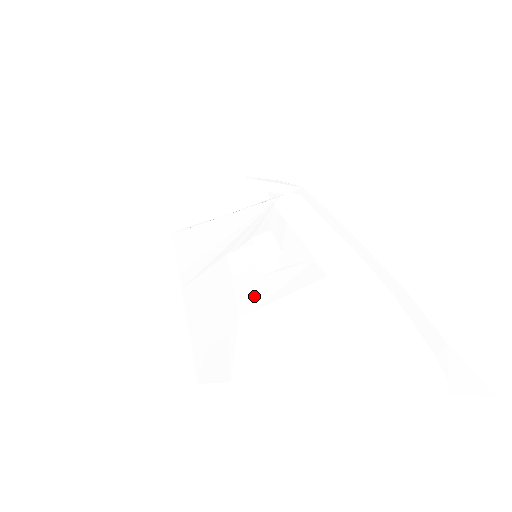
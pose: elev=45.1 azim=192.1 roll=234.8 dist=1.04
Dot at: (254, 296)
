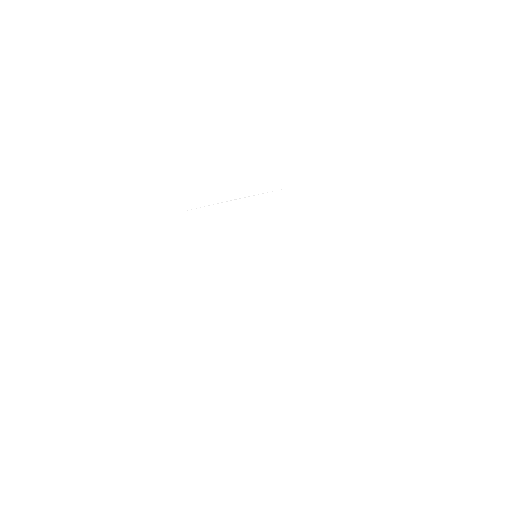
Dot at: (252, 299)
